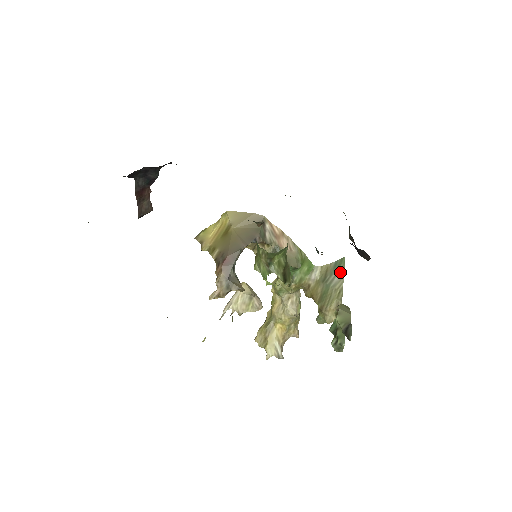
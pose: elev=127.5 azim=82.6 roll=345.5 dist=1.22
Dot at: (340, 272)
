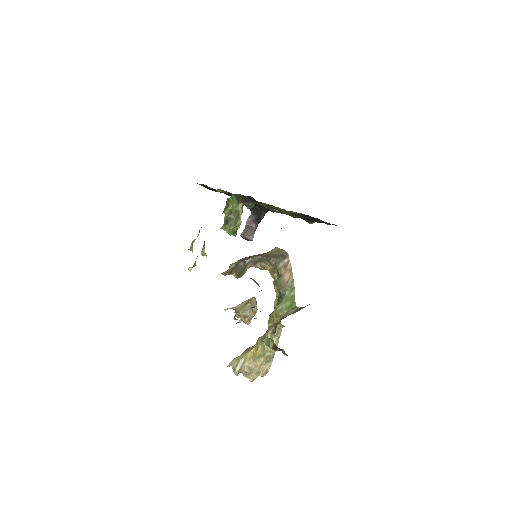
Dot at: occluded
